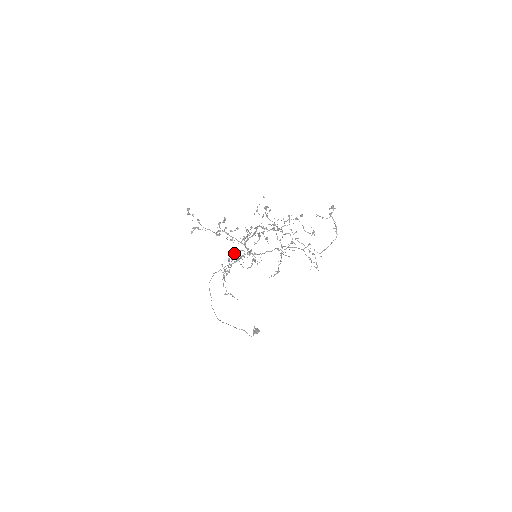
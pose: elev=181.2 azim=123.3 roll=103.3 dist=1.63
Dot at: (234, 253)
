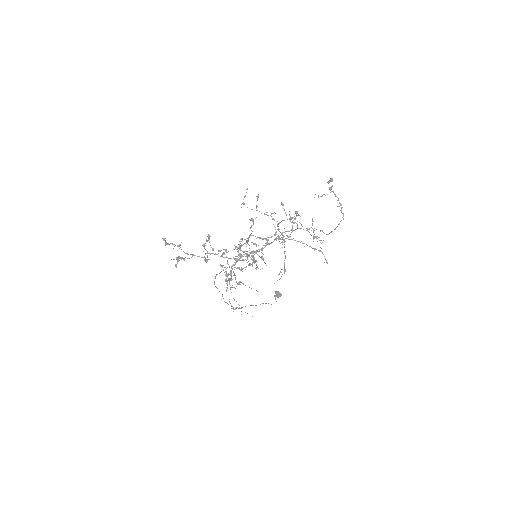
Dot at: (230, 272)
